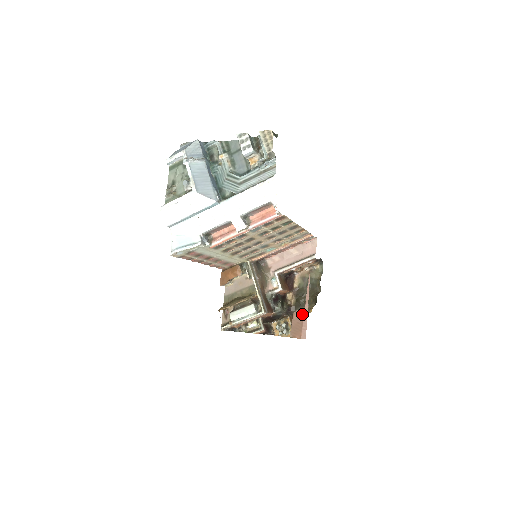
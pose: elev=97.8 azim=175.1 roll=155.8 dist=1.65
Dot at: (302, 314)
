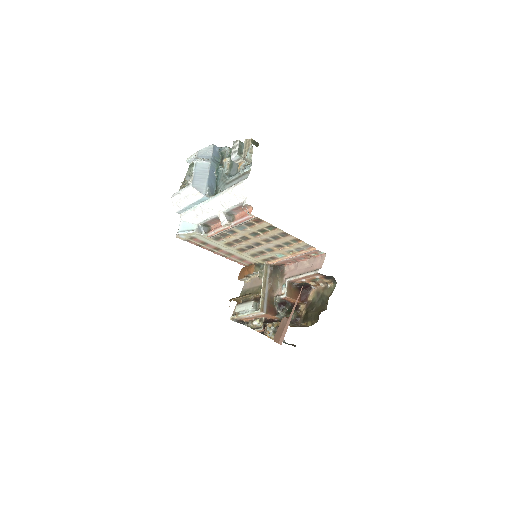
Dot at: (286, 321)
